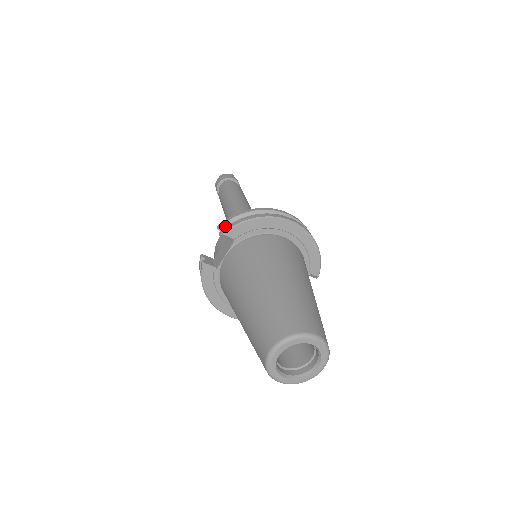
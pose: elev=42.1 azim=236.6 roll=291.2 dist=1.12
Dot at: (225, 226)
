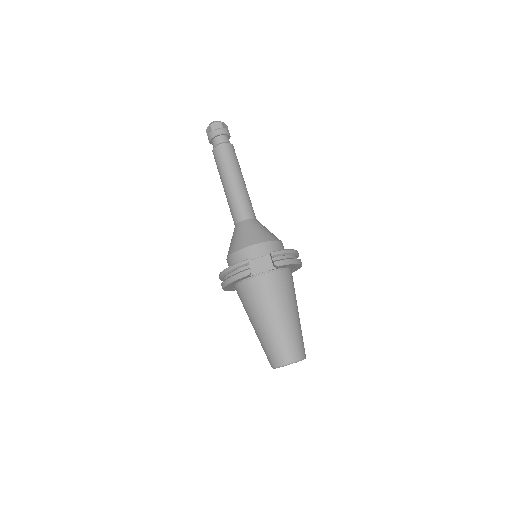
Dot at: (277, 256)
